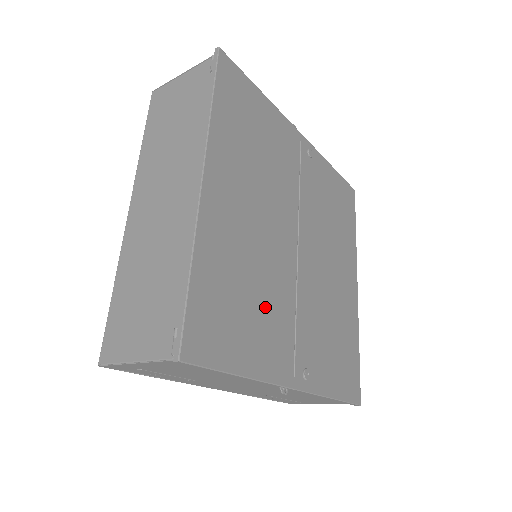
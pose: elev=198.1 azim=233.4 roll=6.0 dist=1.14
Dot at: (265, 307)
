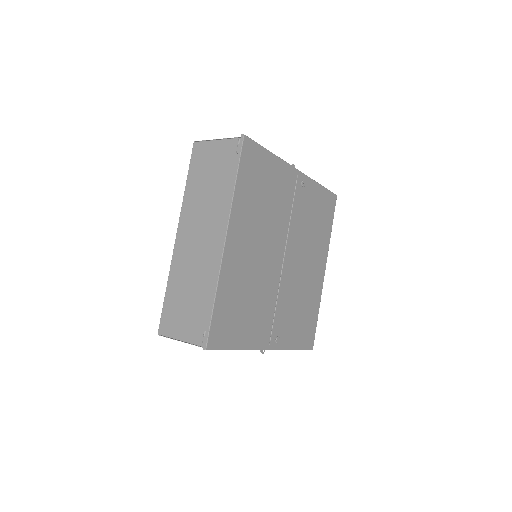
Dot at: (256, 307)
